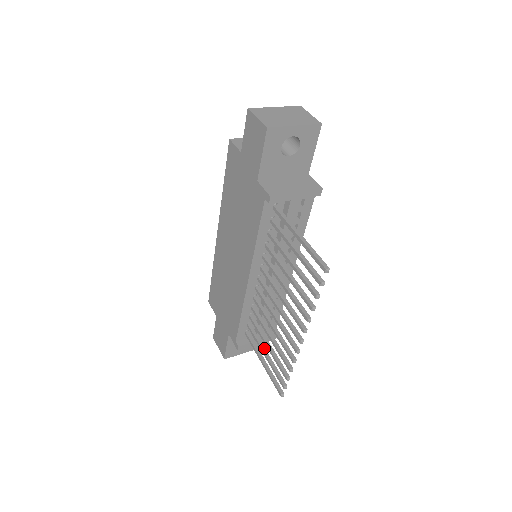
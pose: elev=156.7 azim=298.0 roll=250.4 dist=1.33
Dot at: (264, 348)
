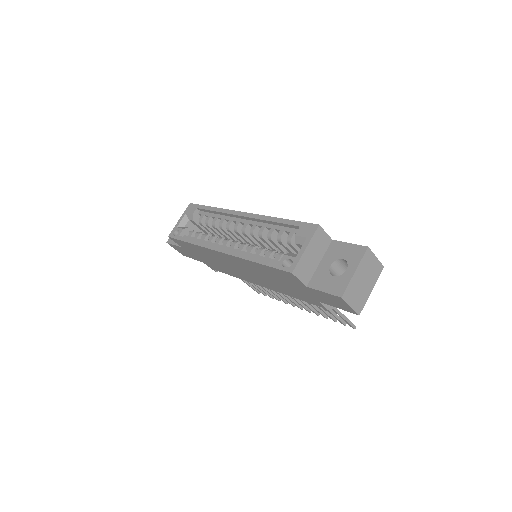
Dot at: occluded
